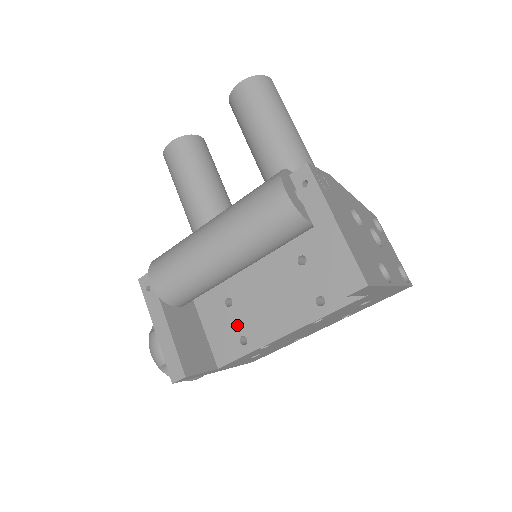
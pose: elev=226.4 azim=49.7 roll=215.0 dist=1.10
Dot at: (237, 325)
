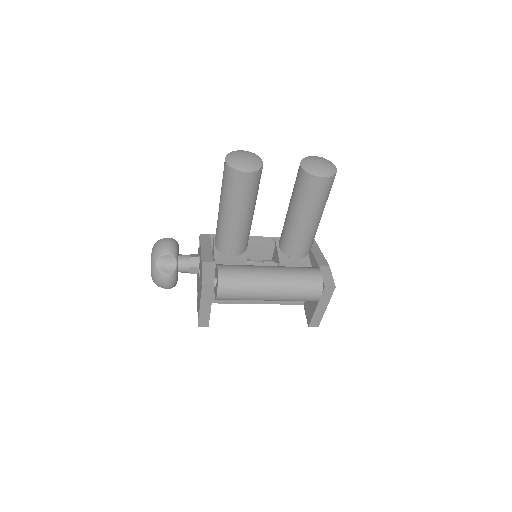
Dot at: occluded
